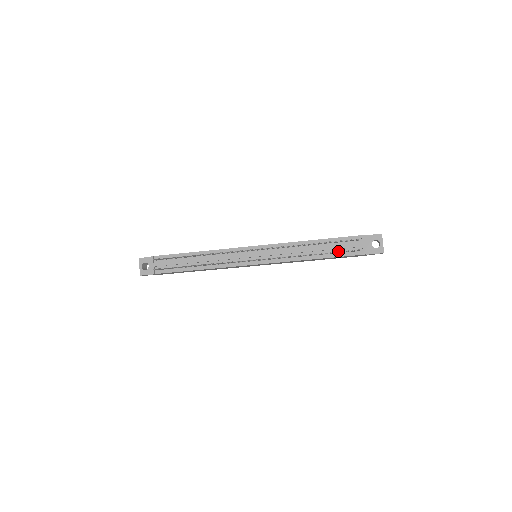
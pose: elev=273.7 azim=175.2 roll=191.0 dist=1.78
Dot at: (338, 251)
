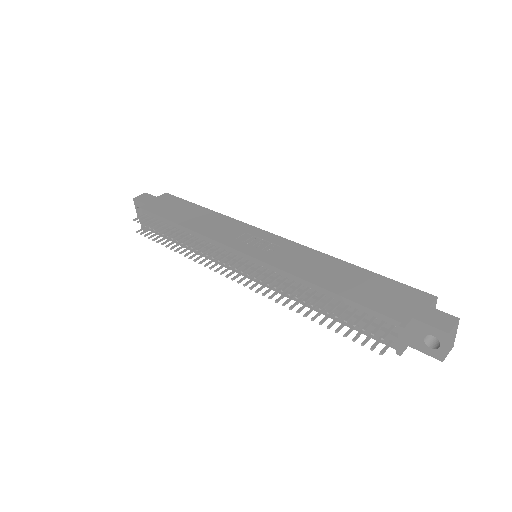
Dot at: occluded
